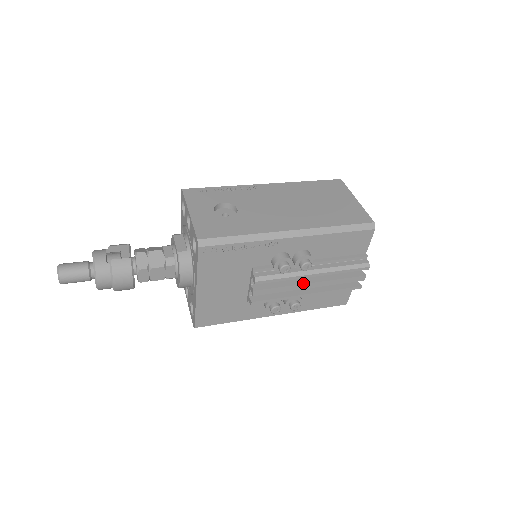
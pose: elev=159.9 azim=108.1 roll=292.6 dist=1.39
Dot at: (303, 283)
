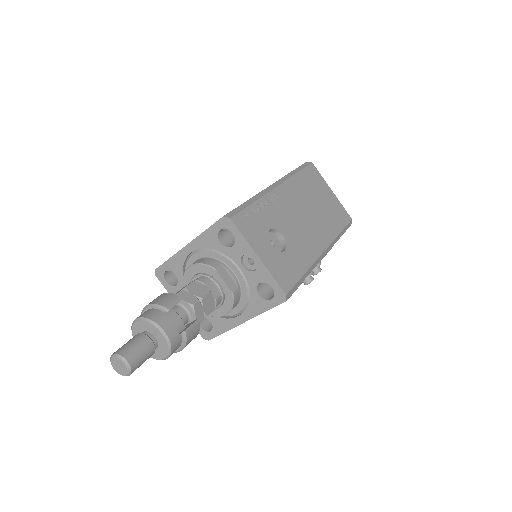
Dot at: occluded
